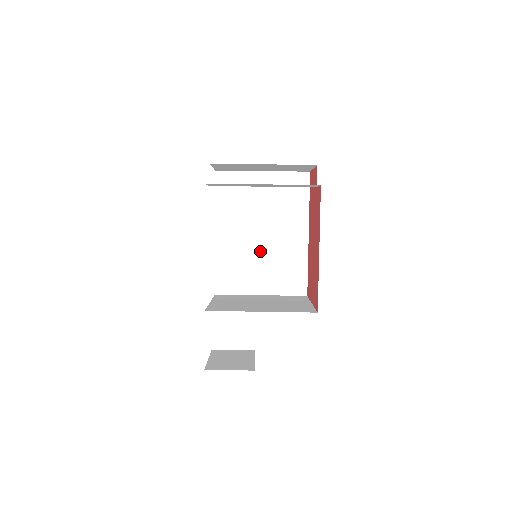
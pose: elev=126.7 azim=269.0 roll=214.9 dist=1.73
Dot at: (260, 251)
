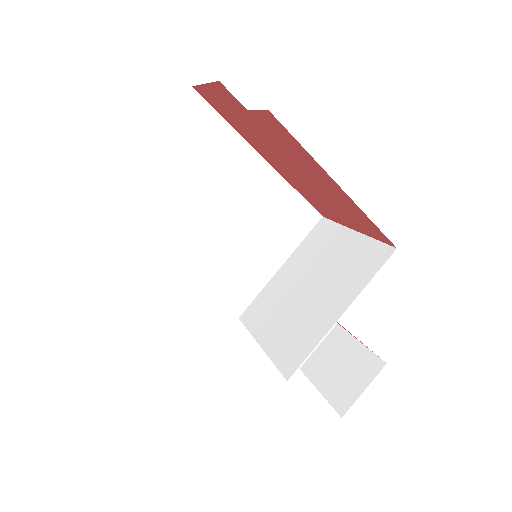
Dot at: (235, 232)
